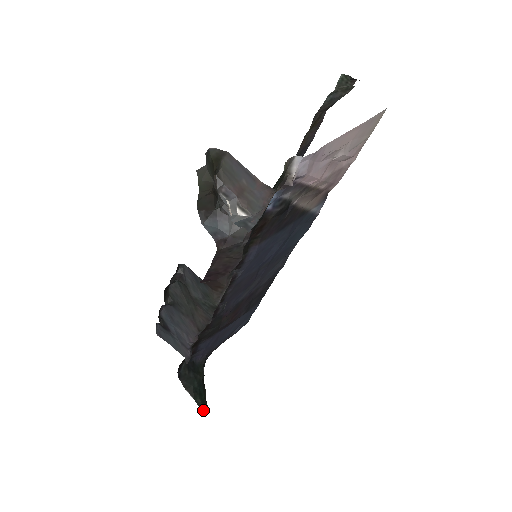
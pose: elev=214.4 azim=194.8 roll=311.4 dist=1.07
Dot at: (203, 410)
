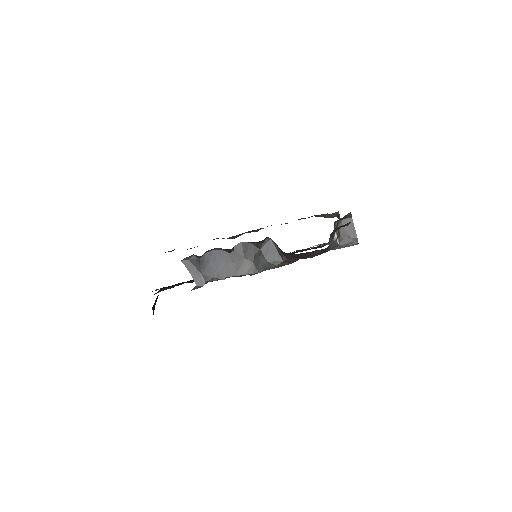
Dot at: occluded
